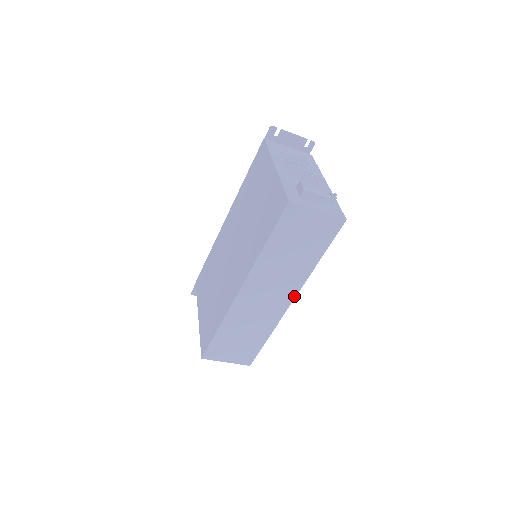
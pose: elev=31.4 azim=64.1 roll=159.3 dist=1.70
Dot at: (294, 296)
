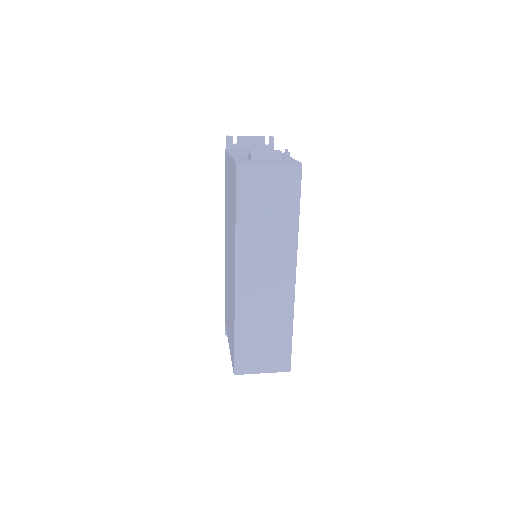
Dot at: (294, 268)
